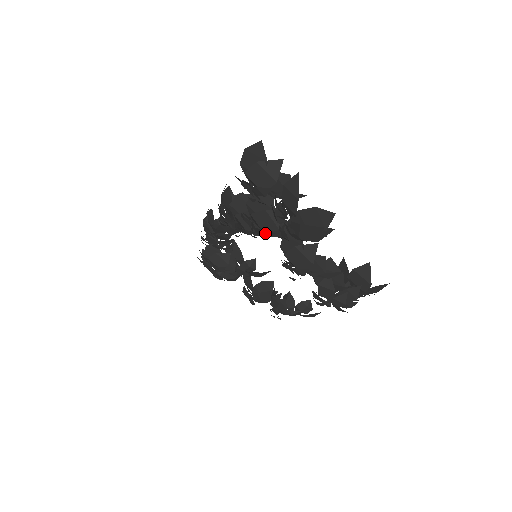
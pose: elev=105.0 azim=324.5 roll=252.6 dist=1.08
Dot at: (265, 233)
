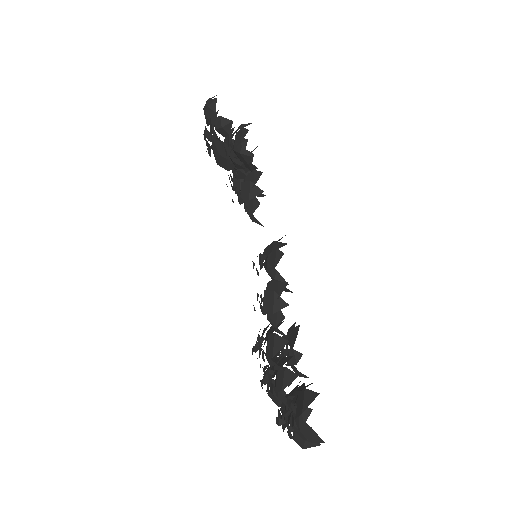
Dot at: (271, 392)
